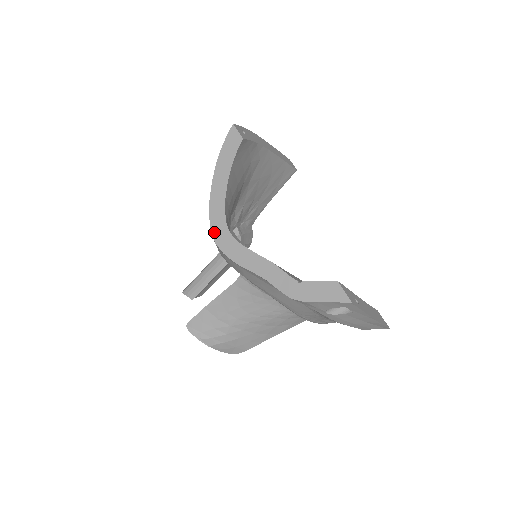
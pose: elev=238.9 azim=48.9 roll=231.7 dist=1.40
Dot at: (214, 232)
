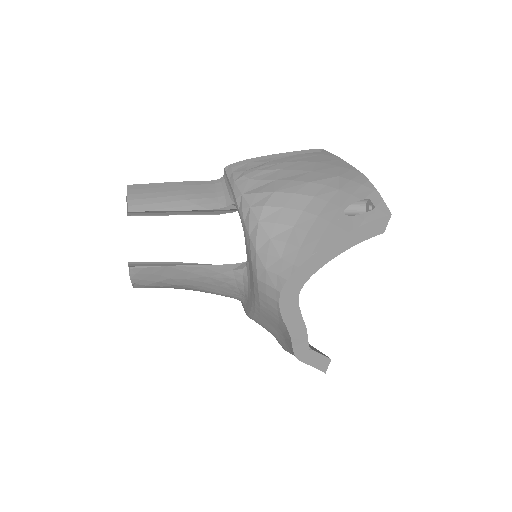
Dot at: (288, 284)
